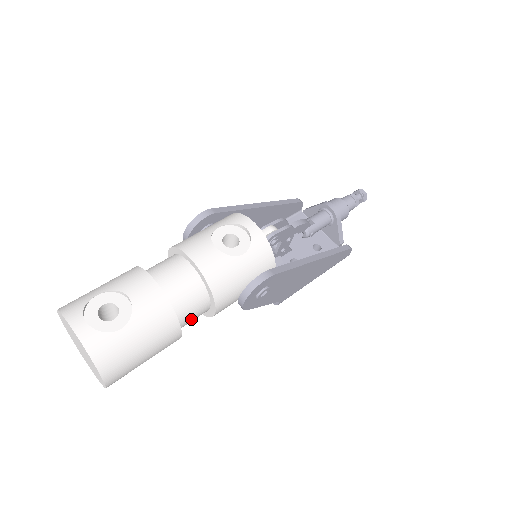
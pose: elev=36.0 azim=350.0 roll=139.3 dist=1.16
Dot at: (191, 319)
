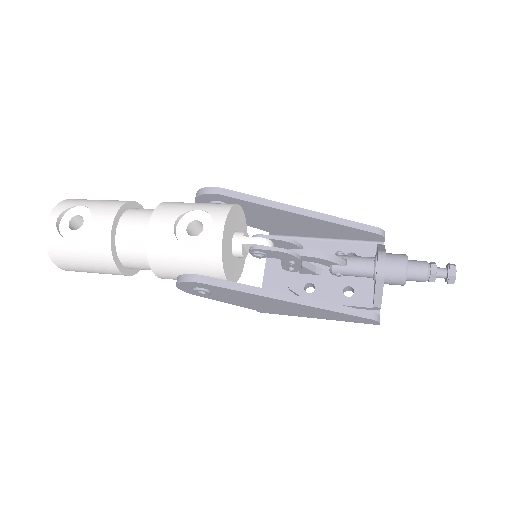
Dot at: (140, 268)
